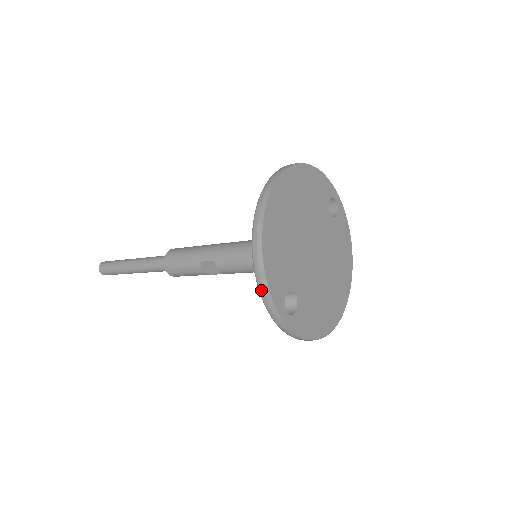
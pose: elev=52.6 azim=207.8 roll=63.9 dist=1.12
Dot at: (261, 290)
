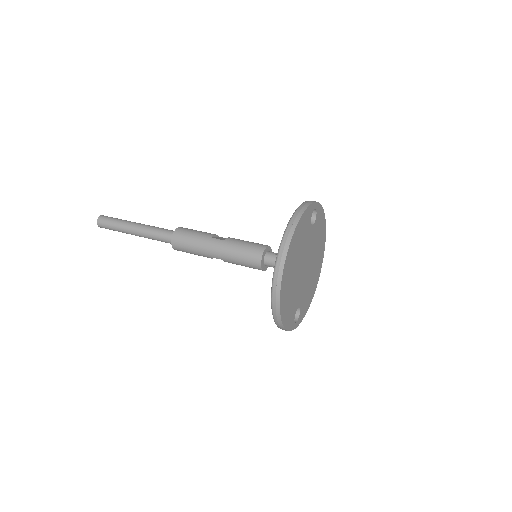
Dot at: occluded
